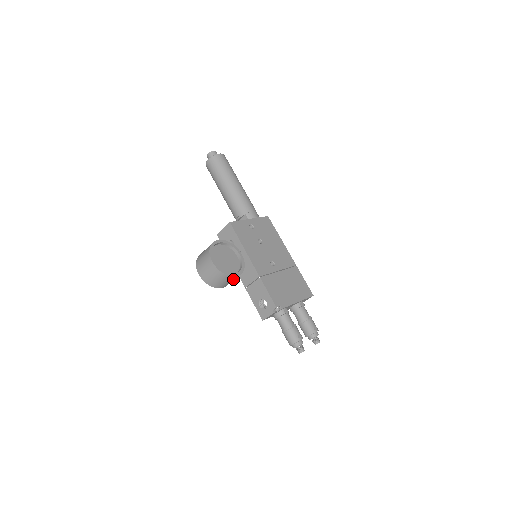
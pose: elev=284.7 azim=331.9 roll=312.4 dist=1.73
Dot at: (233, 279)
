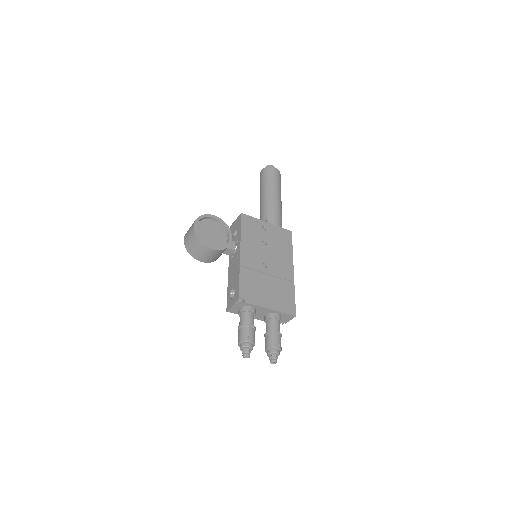
Dot at: (209, 253)
